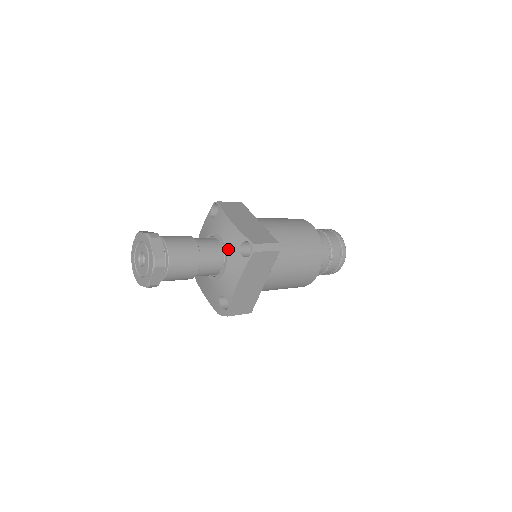
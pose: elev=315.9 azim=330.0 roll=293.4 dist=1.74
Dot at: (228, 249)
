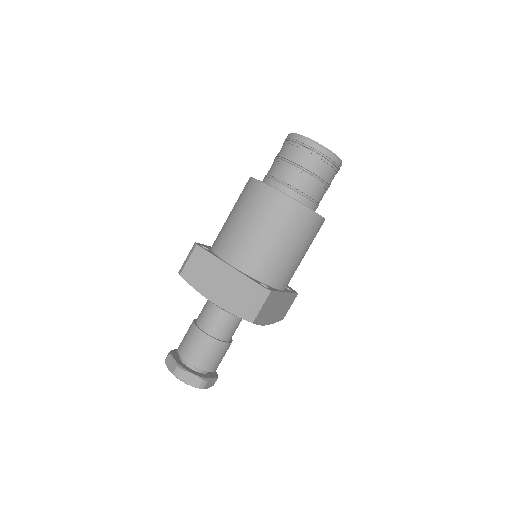
Dot at: occluded
